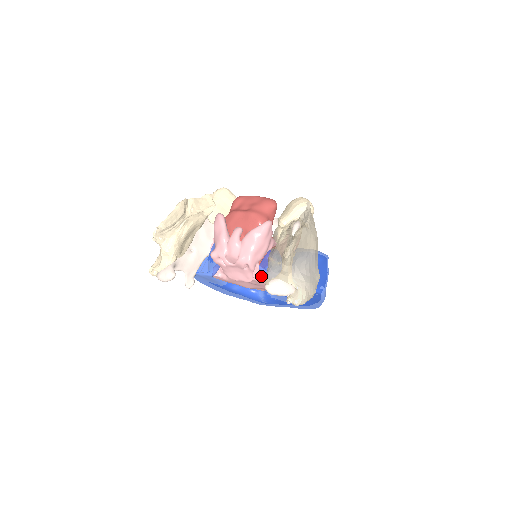
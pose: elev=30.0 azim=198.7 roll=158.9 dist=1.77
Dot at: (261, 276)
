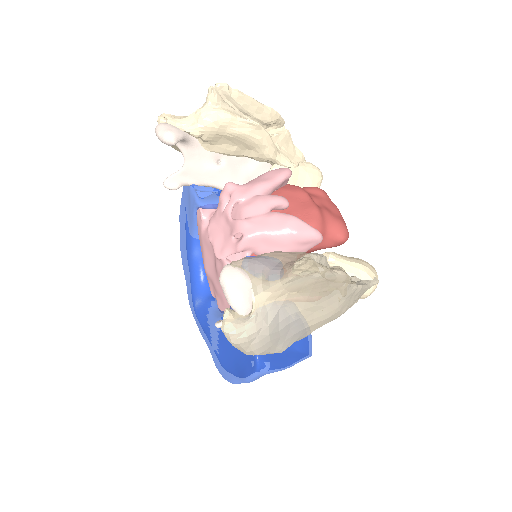
Dot at: occluded
